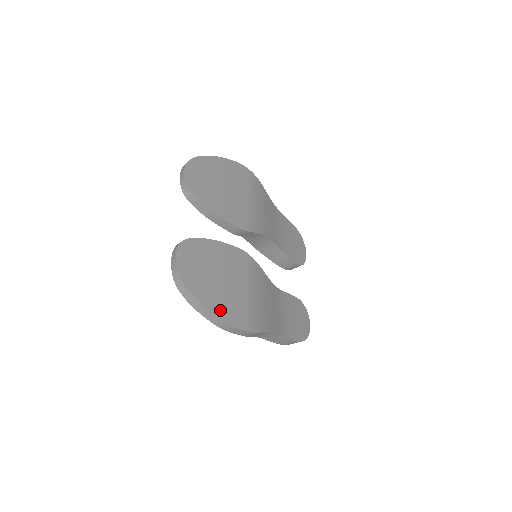
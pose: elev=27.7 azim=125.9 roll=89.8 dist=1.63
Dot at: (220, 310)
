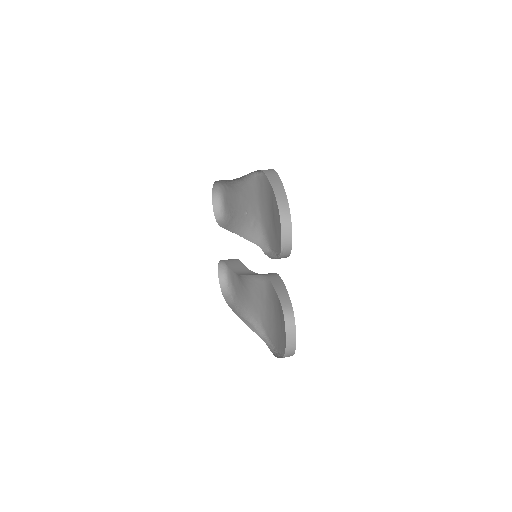
Dot at: occluded
